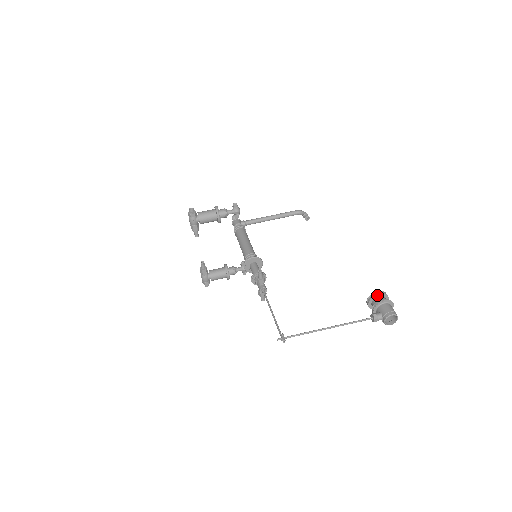
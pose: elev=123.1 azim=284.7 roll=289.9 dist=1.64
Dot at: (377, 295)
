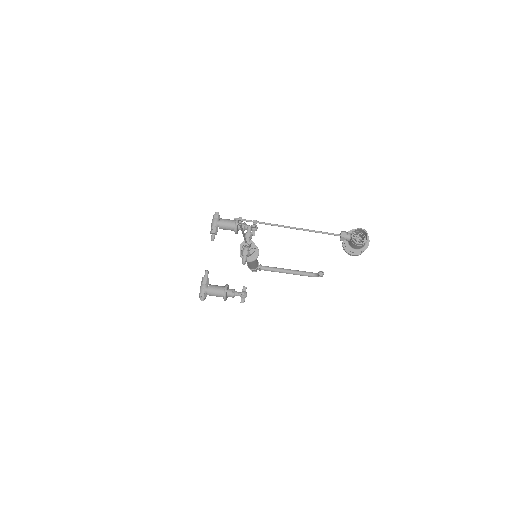
Dot at: occluded
